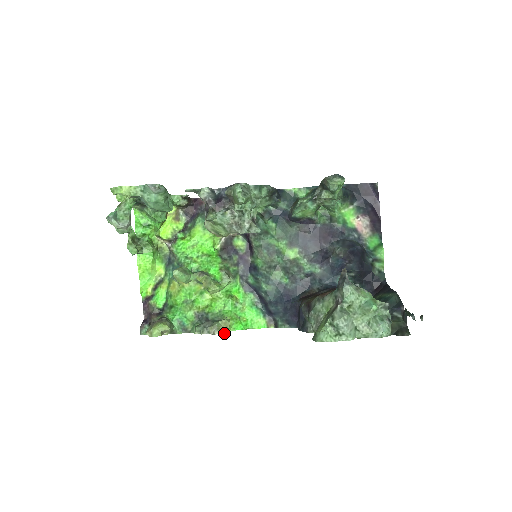
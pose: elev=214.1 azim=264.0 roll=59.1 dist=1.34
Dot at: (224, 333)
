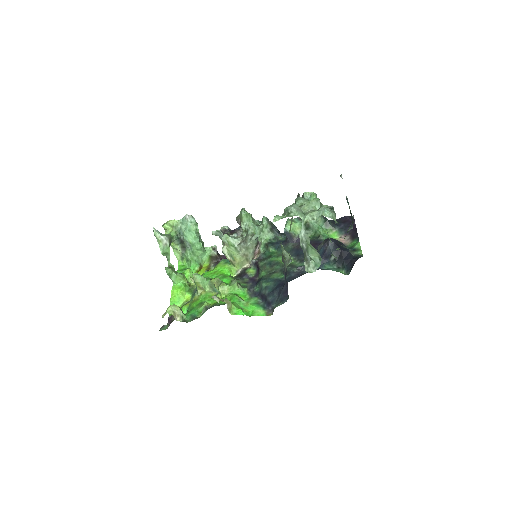
Dot at: occluded
